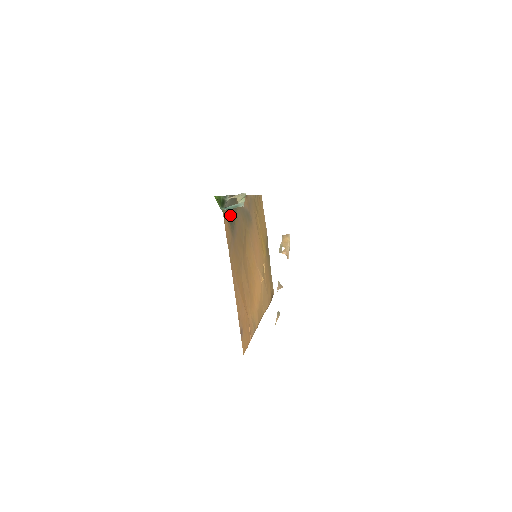
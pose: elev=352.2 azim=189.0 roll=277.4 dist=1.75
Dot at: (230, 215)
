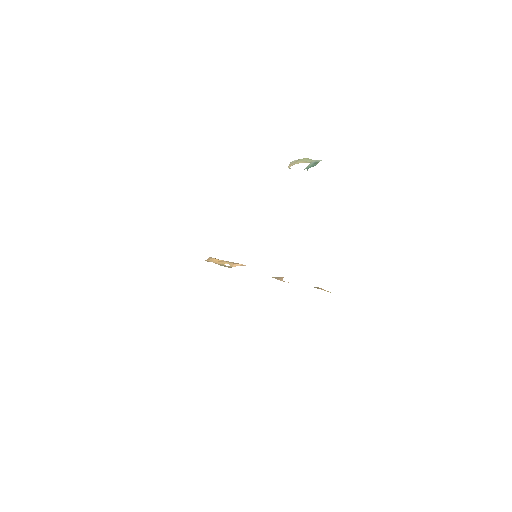
Dot at: occluded
